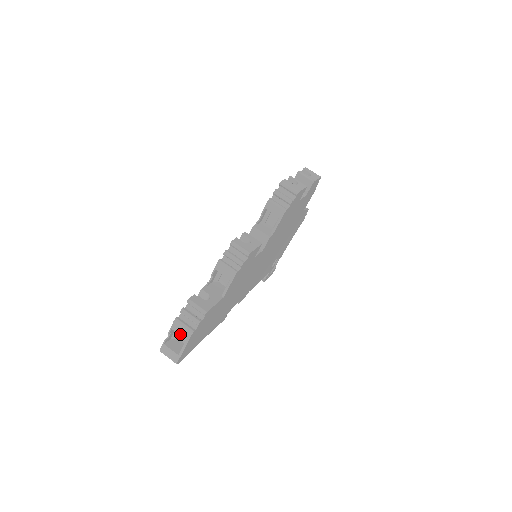
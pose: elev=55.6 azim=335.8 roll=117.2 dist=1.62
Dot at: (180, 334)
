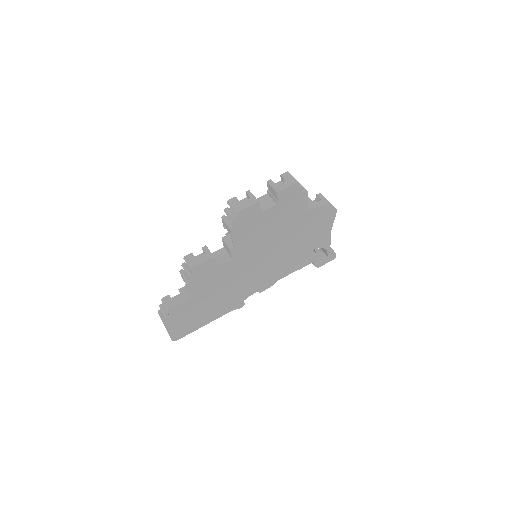
Dot at: occluded
